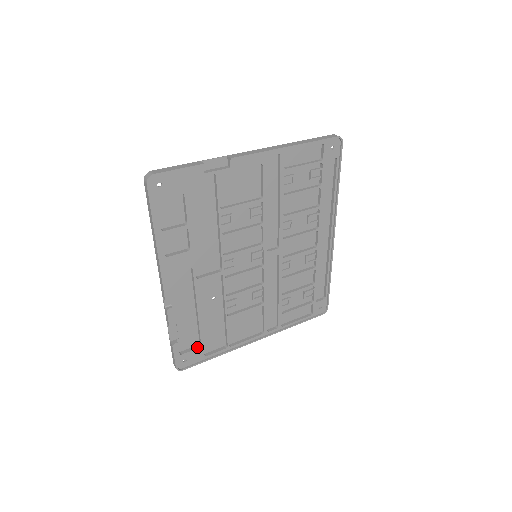
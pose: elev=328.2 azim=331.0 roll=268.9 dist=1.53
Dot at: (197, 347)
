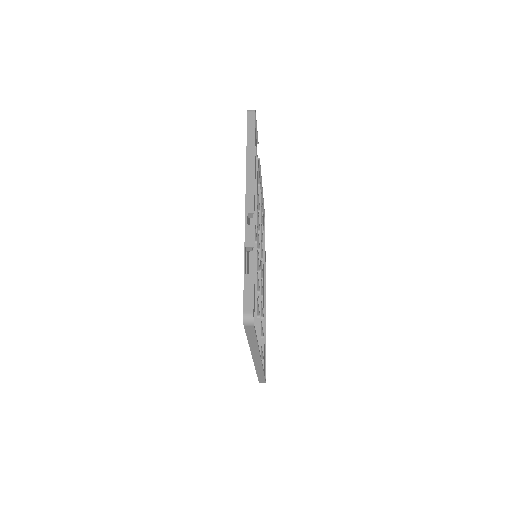
Dot at: occluded
